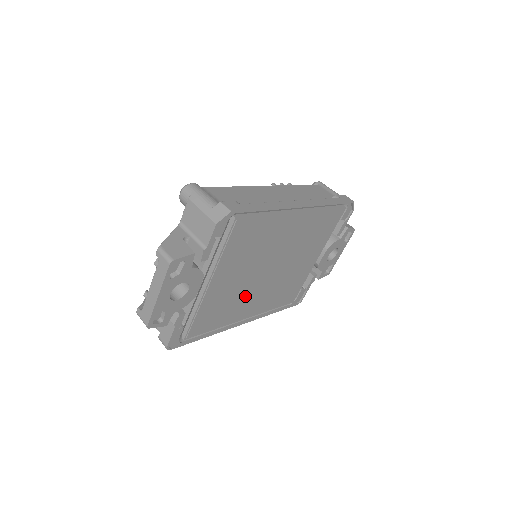
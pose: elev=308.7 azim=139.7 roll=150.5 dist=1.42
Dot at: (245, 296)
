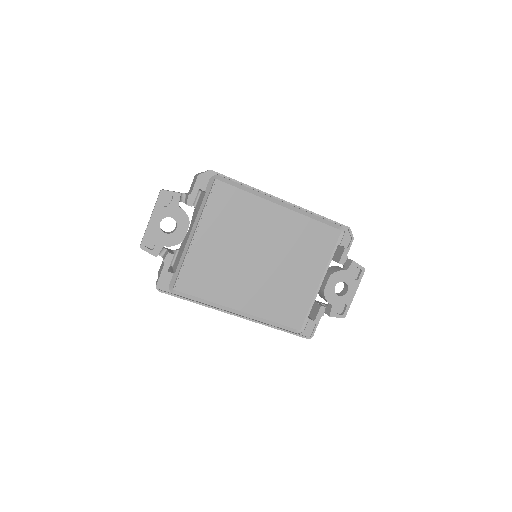
Dot at: (235, 276)
